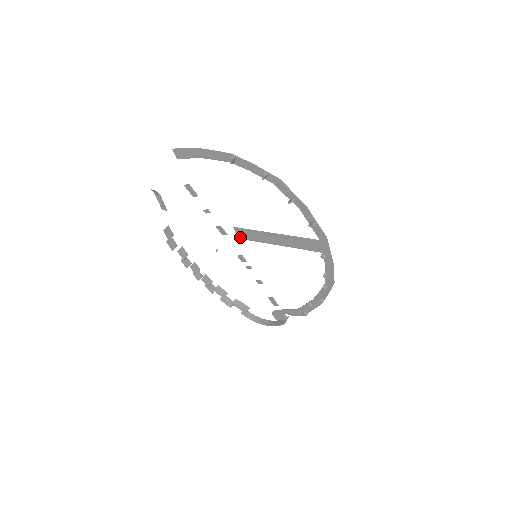
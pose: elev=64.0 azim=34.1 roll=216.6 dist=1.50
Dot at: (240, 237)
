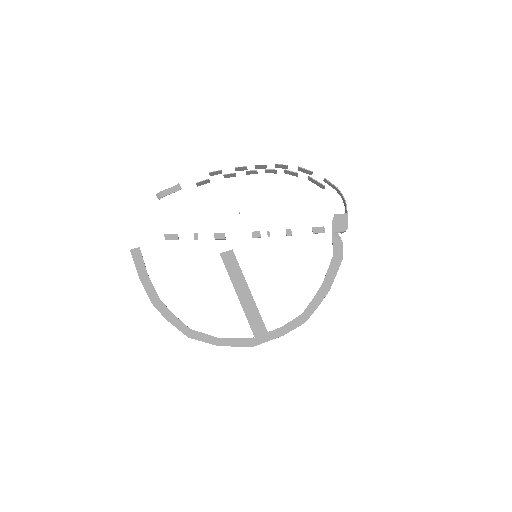
Dot at: (231, 253)
